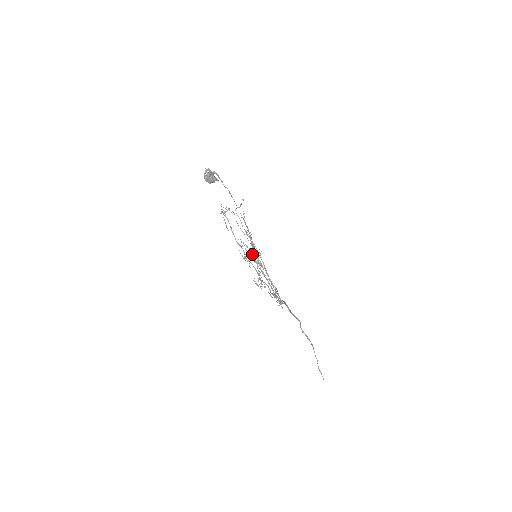
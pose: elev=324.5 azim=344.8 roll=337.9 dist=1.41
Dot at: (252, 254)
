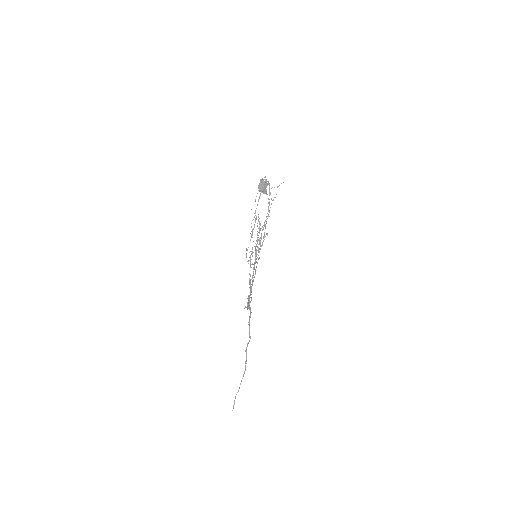
Dot at: (260, 229)
